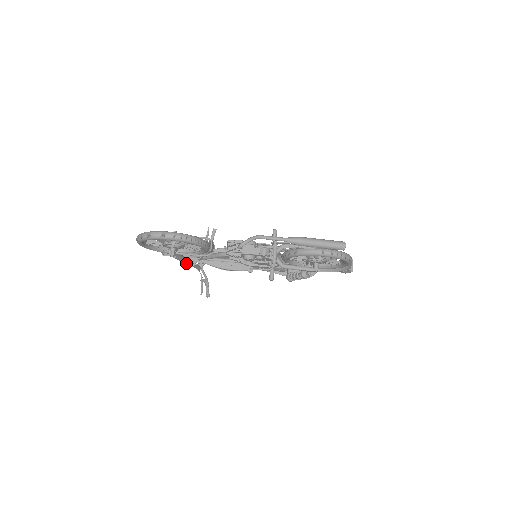
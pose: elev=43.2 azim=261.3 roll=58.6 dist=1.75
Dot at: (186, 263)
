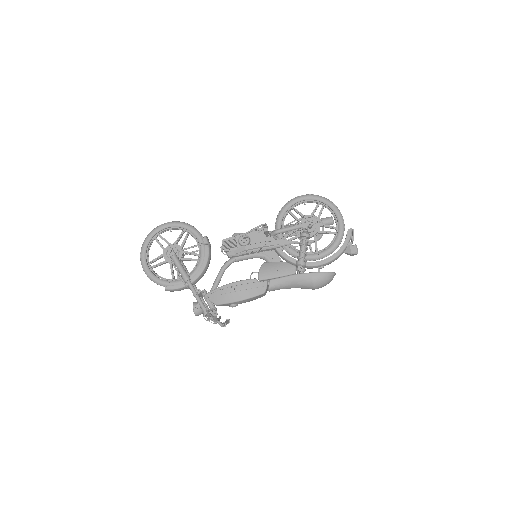
Dot at: (187, 277)
